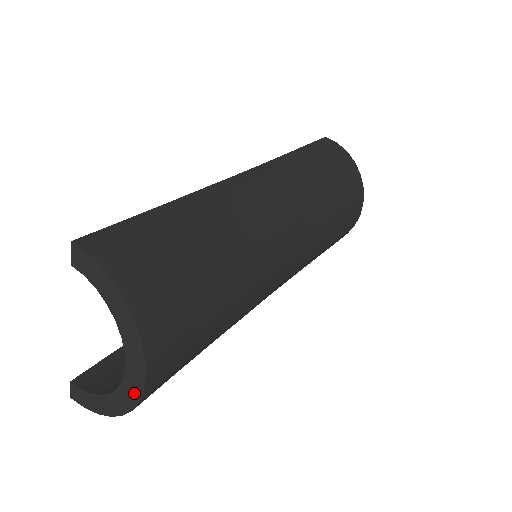
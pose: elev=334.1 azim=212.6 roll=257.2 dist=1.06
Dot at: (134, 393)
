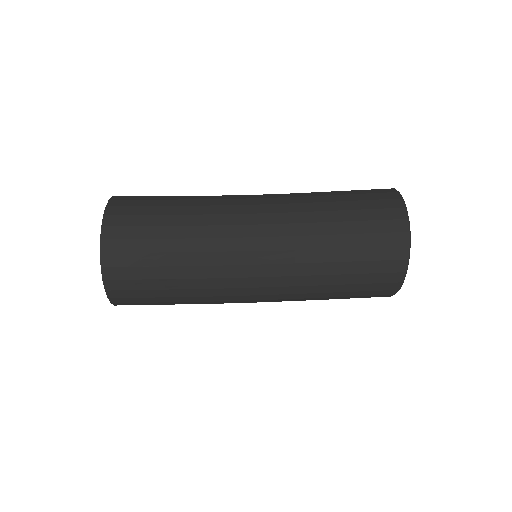
Dot at: (104, 277)
